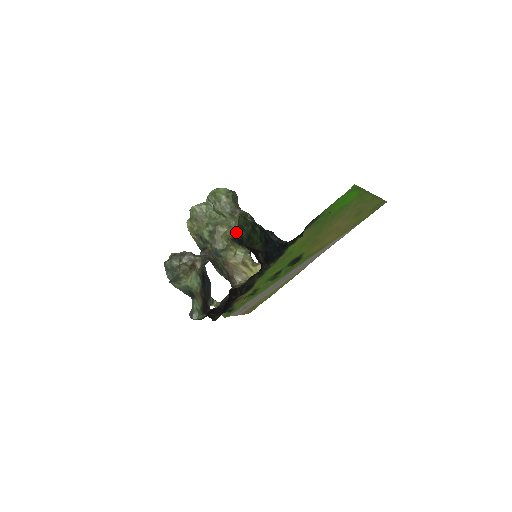
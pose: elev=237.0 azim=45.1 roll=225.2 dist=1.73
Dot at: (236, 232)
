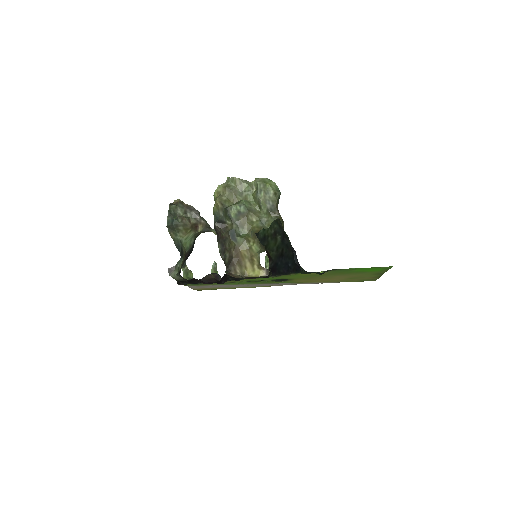
Dot at: occluded
